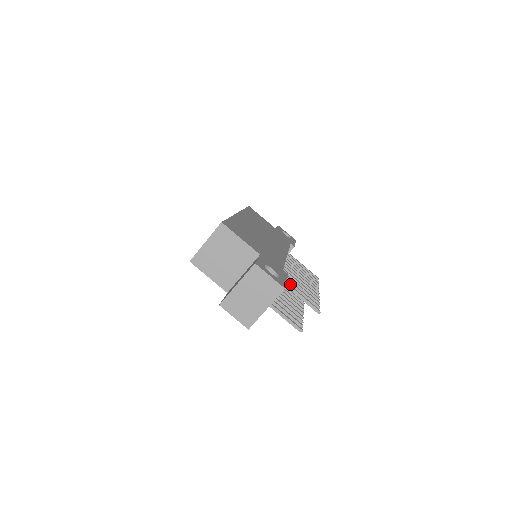
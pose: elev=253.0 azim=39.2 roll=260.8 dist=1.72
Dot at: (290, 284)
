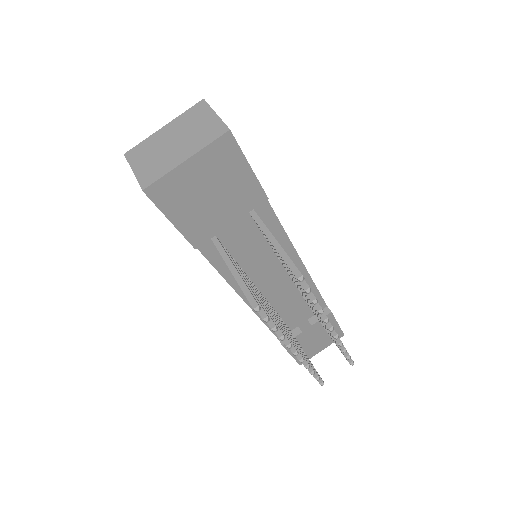
Dot at: occluded
